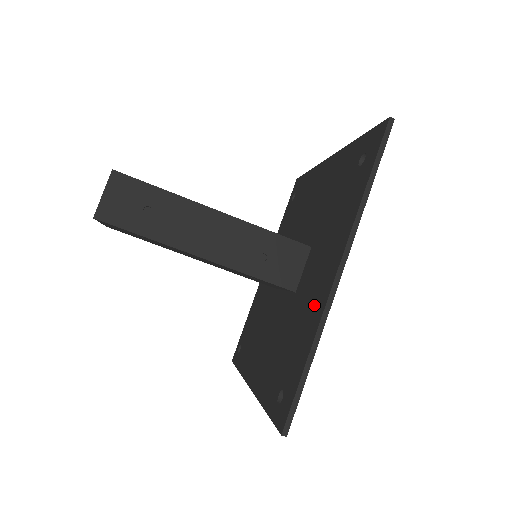
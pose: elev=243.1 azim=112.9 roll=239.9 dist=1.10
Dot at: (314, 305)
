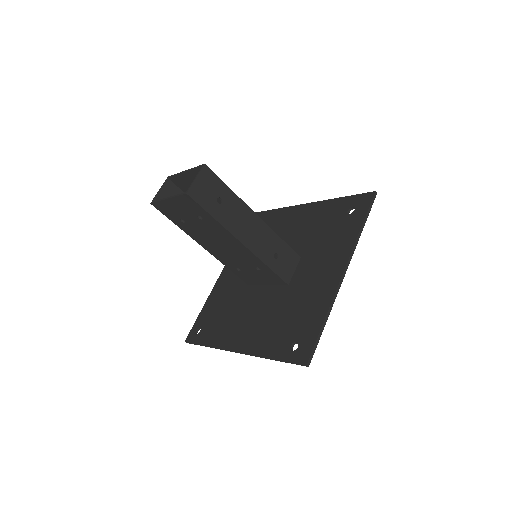
Dot at: (321, 290)
